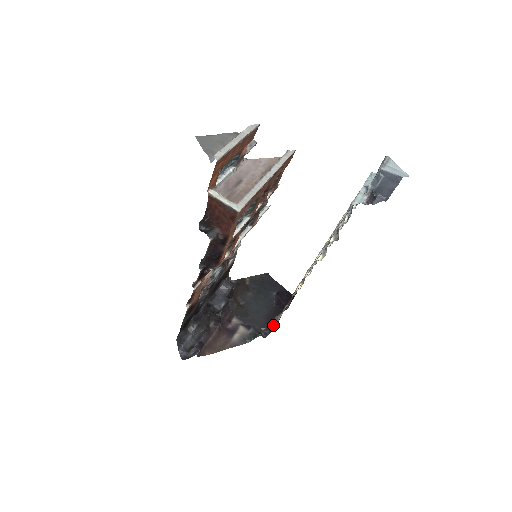
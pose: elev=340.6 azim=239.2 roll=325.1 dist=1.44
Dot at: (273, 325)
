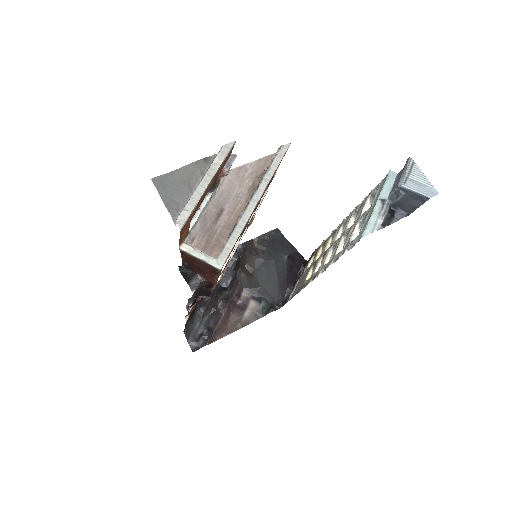
Dot at: (286, 295)
